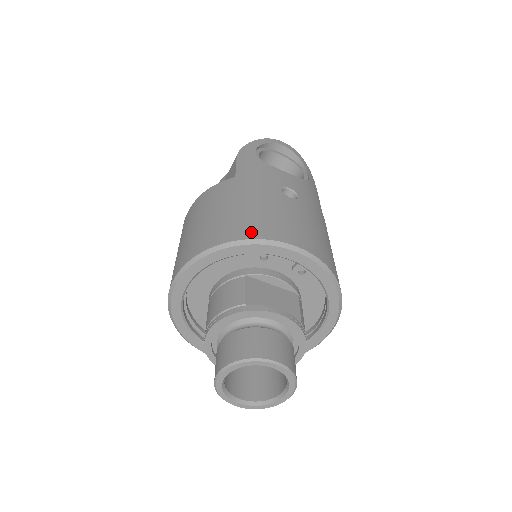
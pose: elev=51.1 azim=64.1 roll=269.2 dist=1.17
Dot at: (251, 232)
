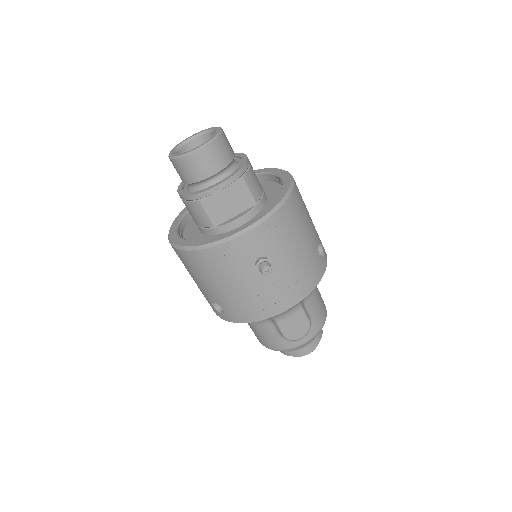
Dot at: occluded
